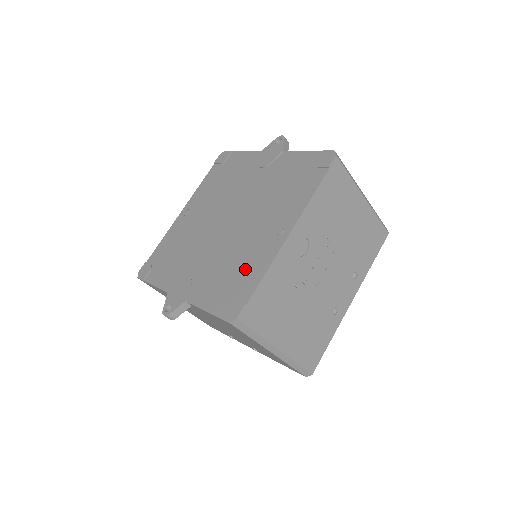
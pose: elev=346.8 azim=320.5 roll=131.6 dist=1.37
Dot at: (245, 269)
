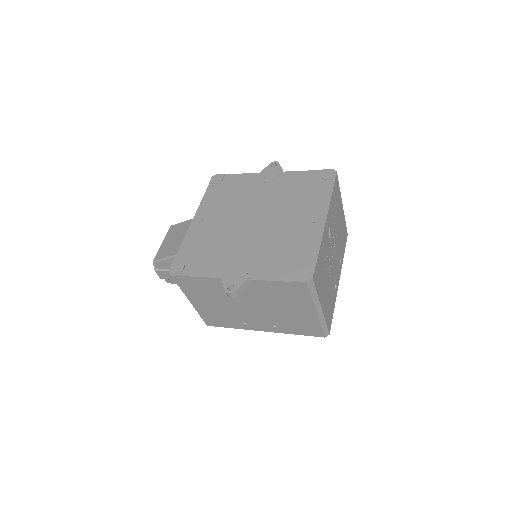
Dot at: (298, 248)
